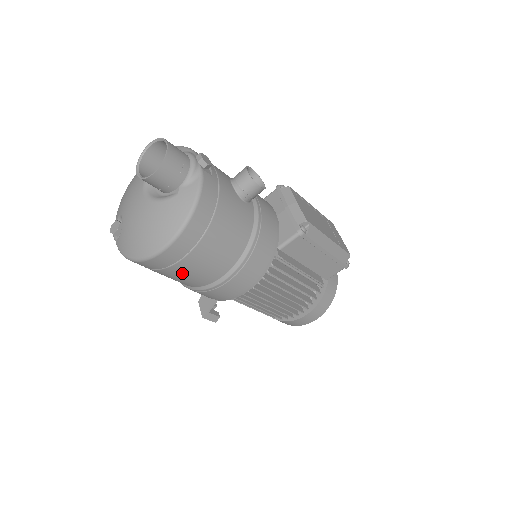
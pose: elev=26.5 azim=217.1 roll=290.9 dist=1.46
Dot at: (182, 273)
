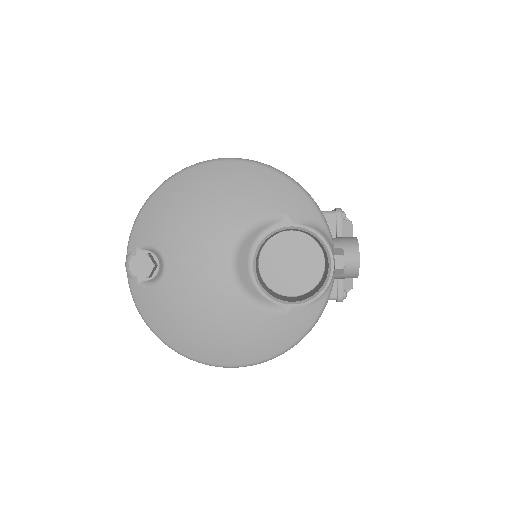
Dot at: occluded
